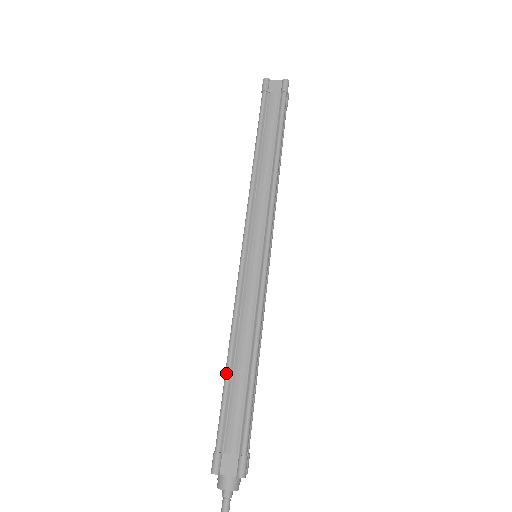
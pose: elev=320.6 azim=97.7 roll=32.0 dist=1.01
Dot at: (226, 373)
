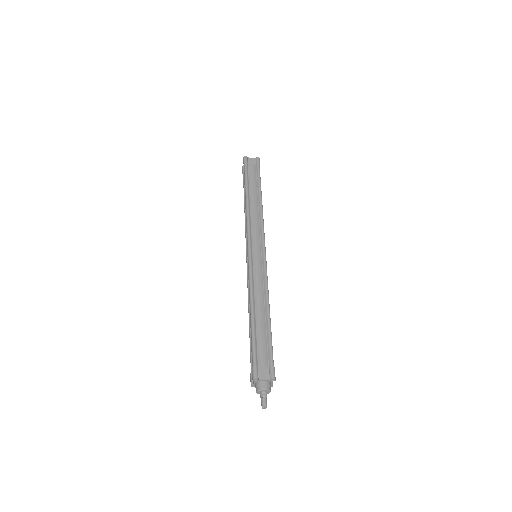
Dot at: (252, 320)
